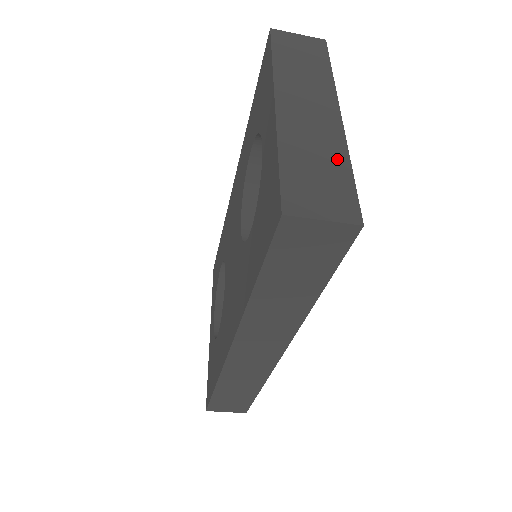
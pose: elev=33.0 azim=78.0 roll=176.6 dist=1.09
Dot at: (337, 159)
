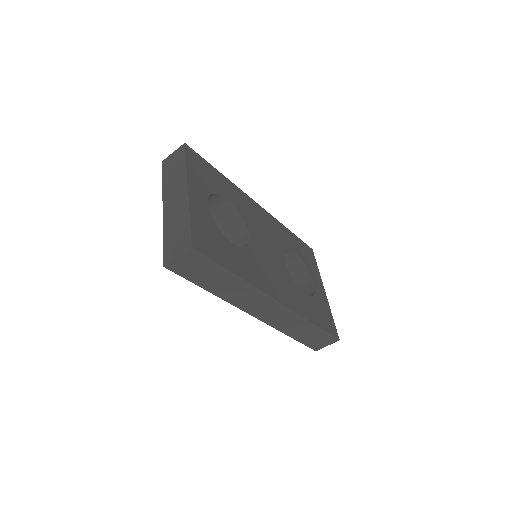
Dot at: (184, 219)
